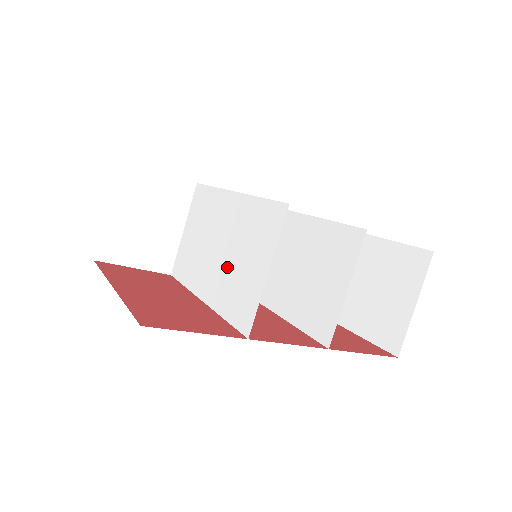
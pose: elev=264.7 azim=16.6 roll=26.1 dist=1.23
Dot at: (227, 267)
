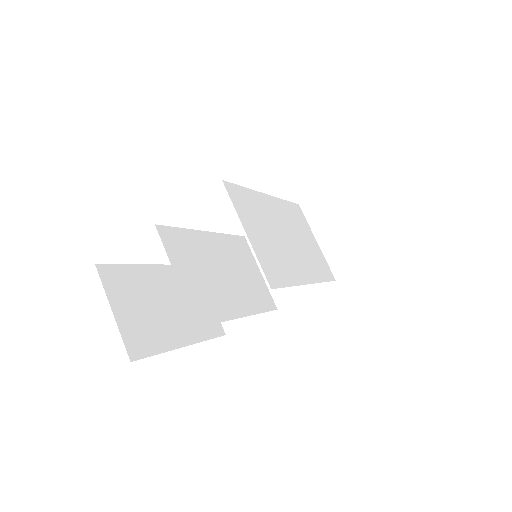
Dot at: (216, 284)
